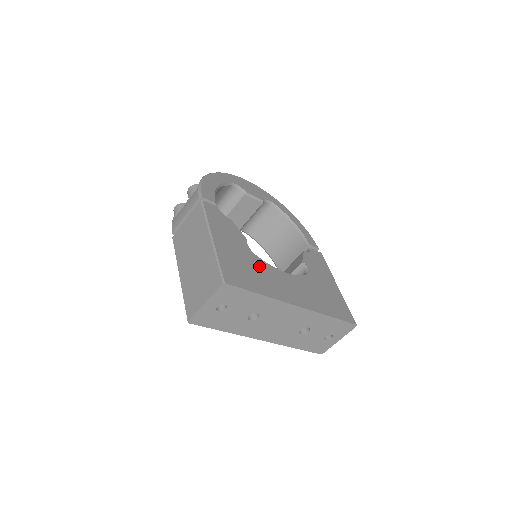
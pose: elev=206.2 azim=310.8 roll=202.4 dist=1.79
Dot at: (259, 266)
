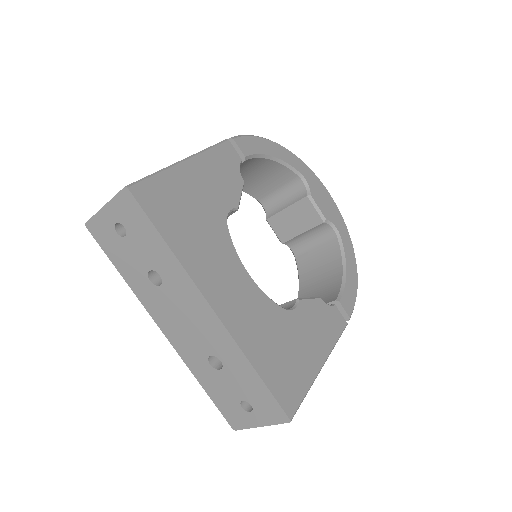
Dot at: (214, 232)
